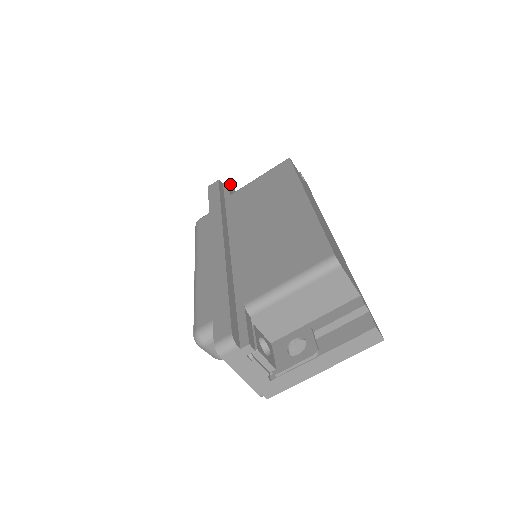
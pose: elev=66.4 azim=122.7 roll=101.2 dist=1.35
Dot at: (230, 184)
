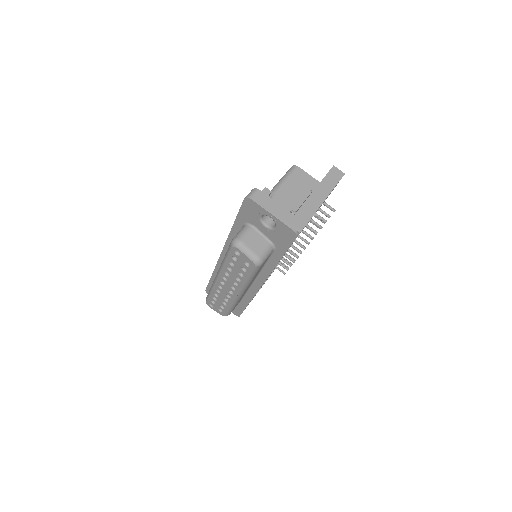
Dot at: occluded
